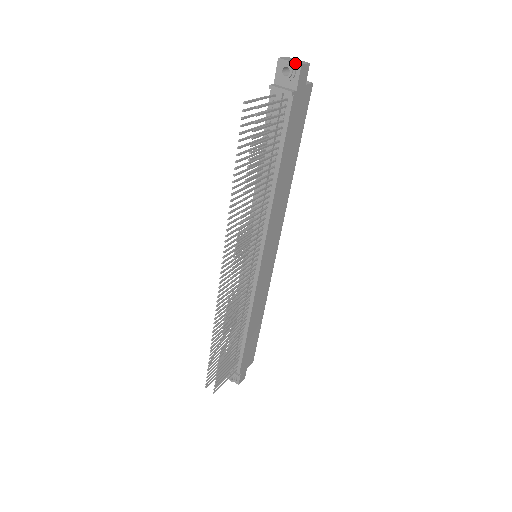
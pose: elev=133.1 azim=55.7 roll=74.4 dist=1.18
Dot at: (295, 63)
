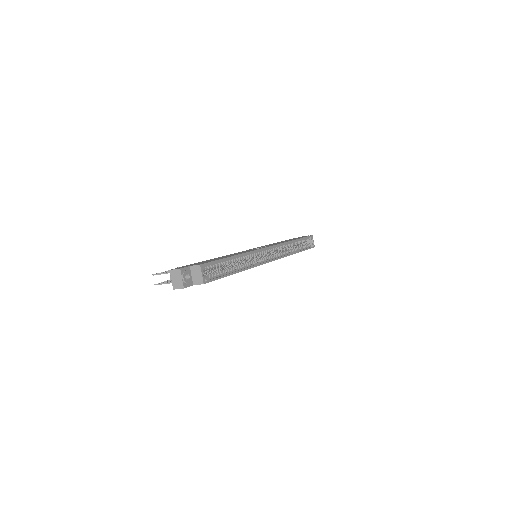
Dot at: (172, 284)
